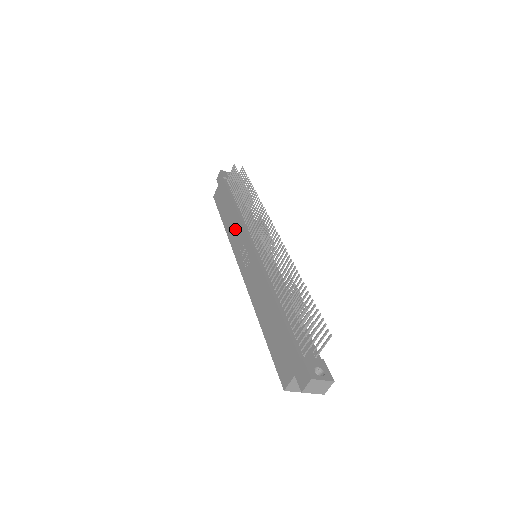
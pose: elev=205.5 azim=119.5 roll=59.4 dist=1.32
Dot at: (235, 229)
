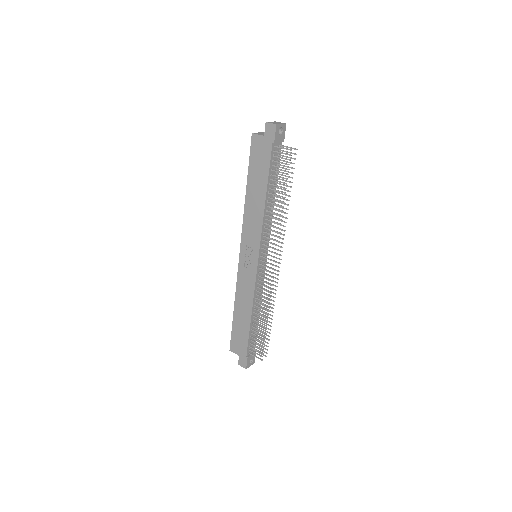
Dot at: (254, 221)
